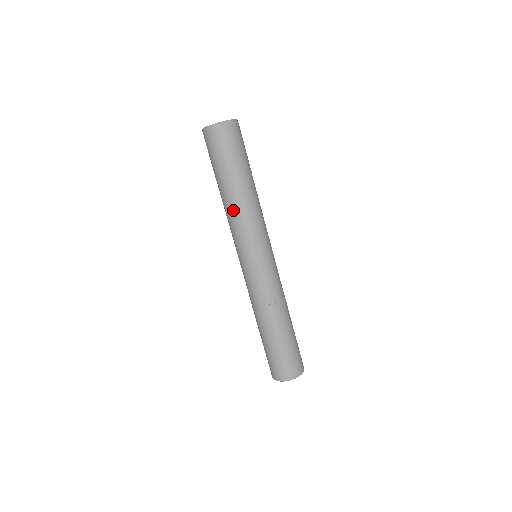
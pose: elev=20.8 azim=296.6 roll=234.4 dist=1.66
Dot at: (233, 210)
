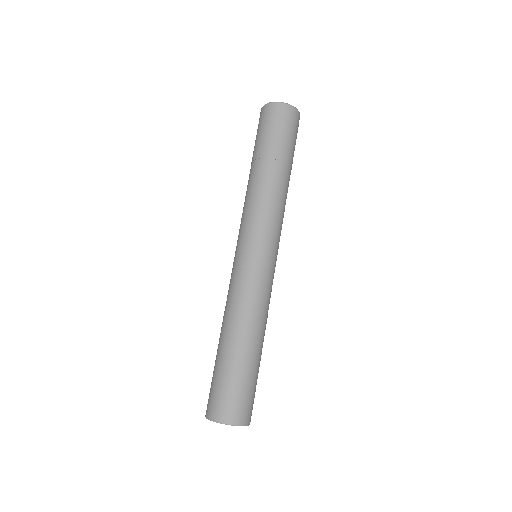
Dot at: (254, 190)
